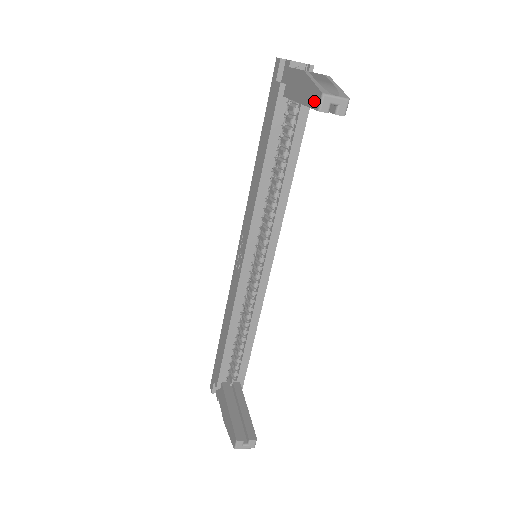
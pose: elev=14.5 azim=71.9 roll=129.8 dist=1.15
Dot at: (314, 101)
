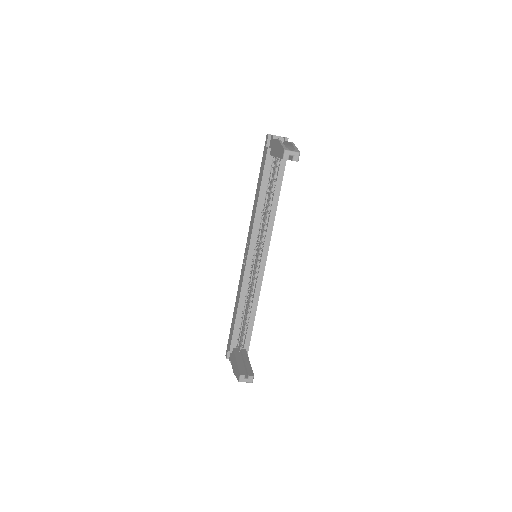
Dot at: (281, 154)
